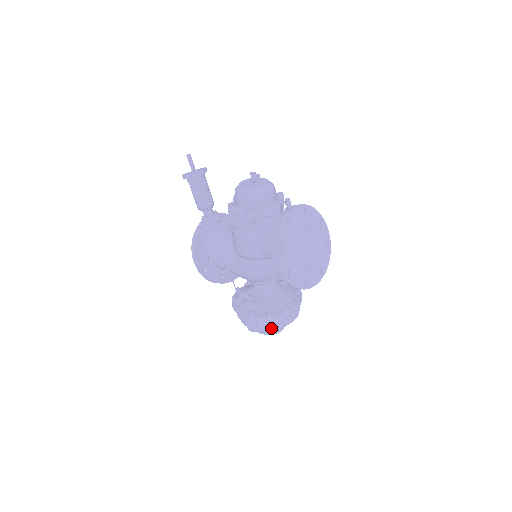
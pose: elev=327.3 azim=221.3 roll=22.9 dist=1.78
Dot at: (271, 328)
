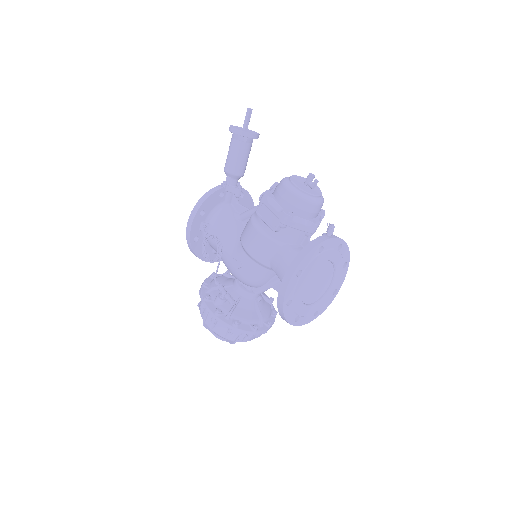
Dot at: (228, 336)
